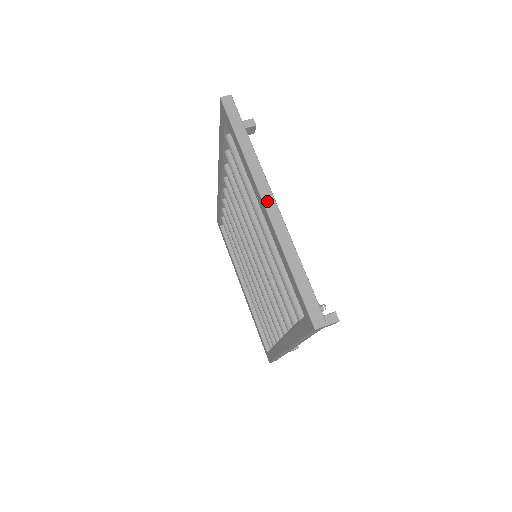
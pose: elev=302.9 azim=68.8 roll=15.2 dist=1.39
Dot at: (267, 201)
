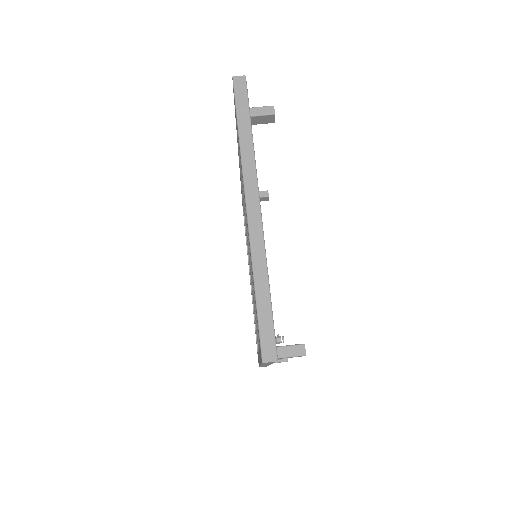
Dot at: (251, 205)
